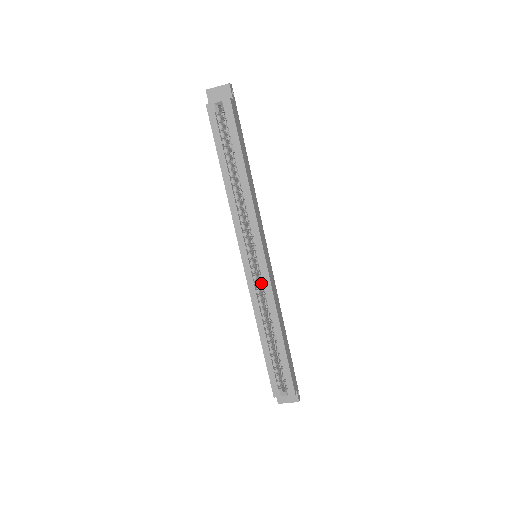
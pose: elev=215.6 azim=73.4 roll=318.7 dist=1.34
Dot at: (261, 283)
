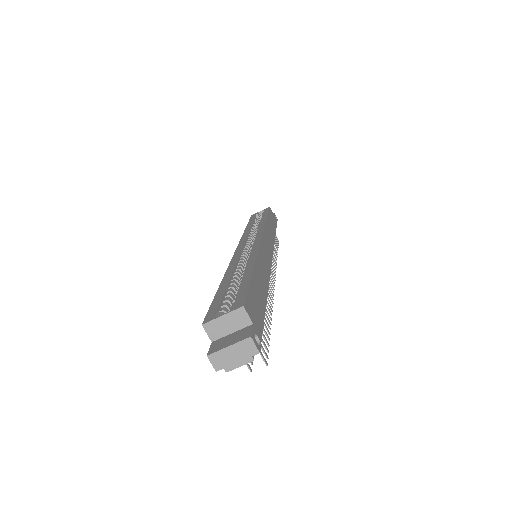
Dot at: (249, 252)
